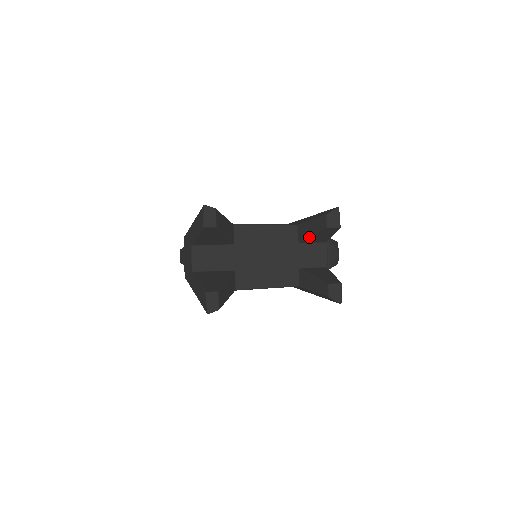
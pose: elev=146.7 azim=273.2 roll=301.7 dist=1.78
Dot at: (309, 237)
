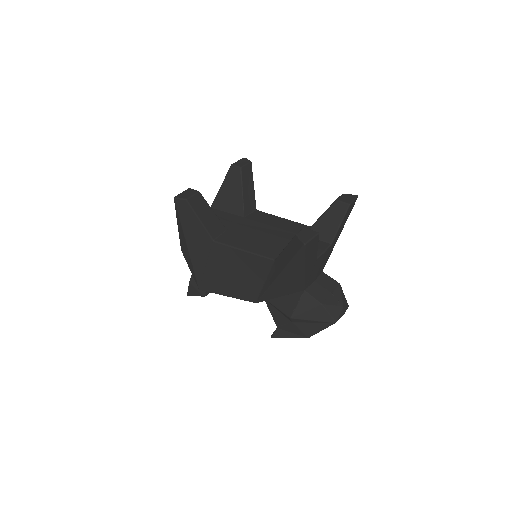
Dot at: (315, 222)
